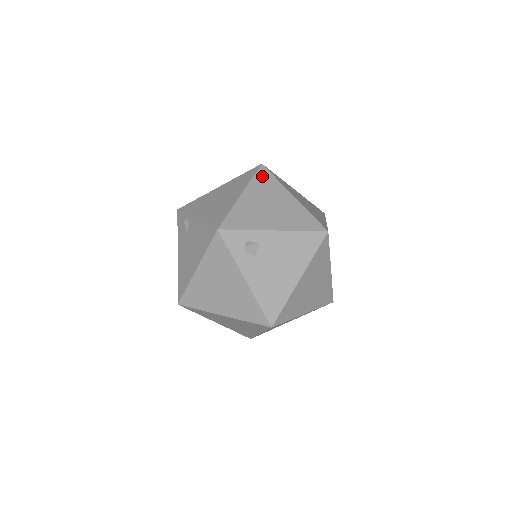
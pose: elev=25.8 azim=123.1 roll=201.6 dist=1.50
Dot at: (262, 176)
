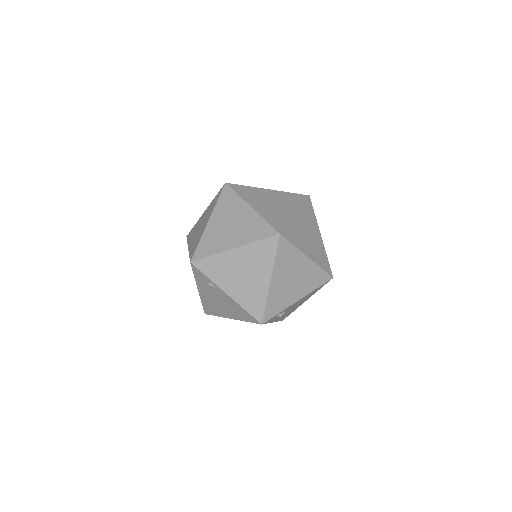
Dot at: (283, 250)
